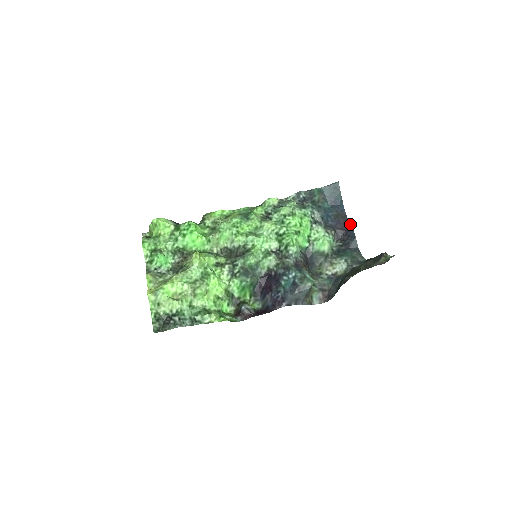
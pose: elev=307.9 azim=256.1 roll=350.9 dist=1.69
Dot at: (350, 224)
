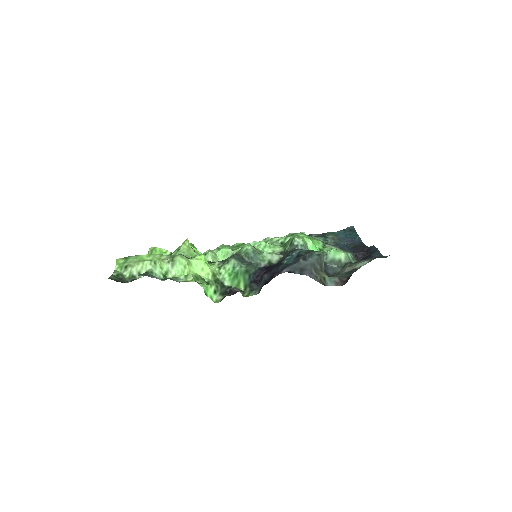
Dot at: (370, 246)
